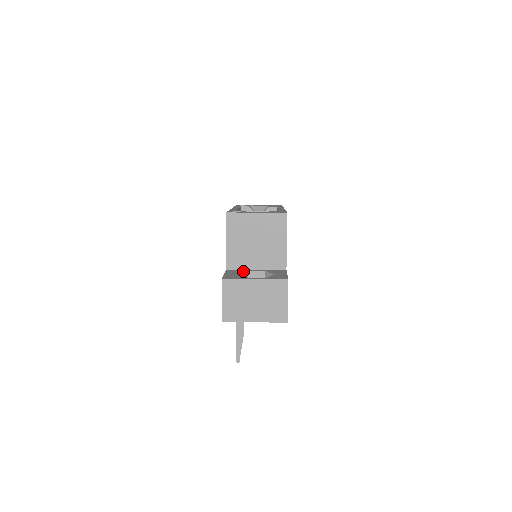
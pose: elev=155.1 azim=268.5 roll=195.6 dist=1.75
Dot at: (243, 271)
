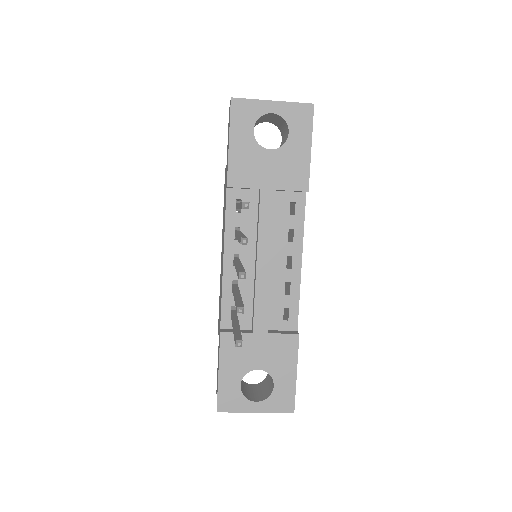
Dot at: occluded
